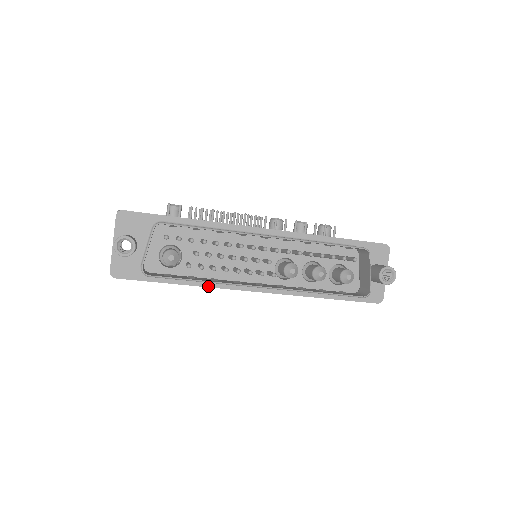
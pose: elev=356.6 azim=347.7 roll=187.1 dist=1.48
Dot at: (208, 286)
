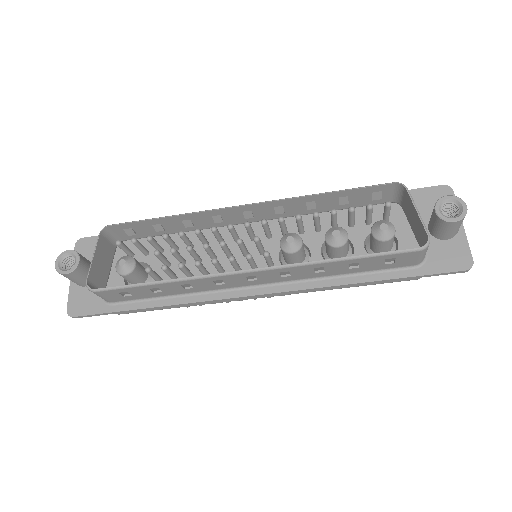
Dot at: (189, 302)
